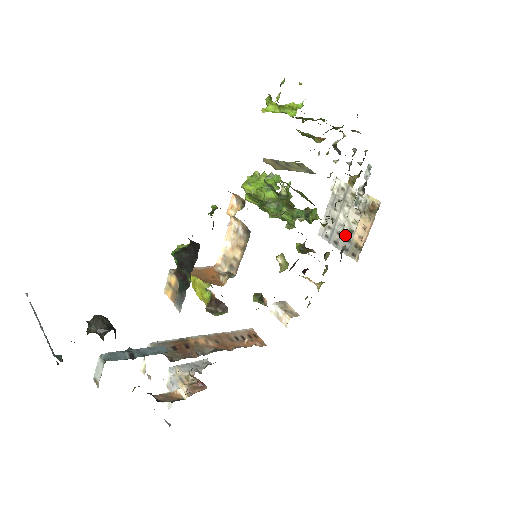
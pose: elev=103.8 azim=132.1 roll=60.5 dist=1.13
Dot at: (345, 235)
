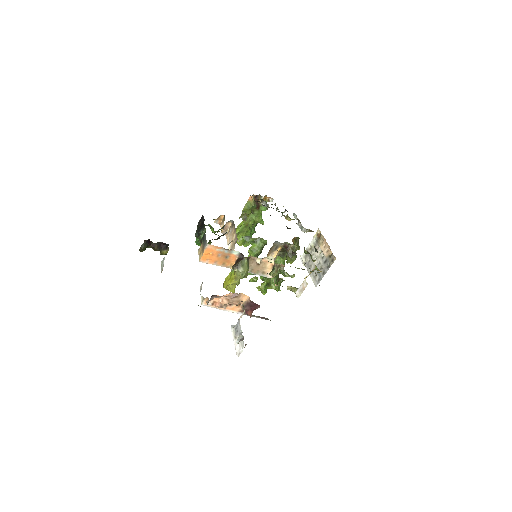
Dot at: (323, 263)
